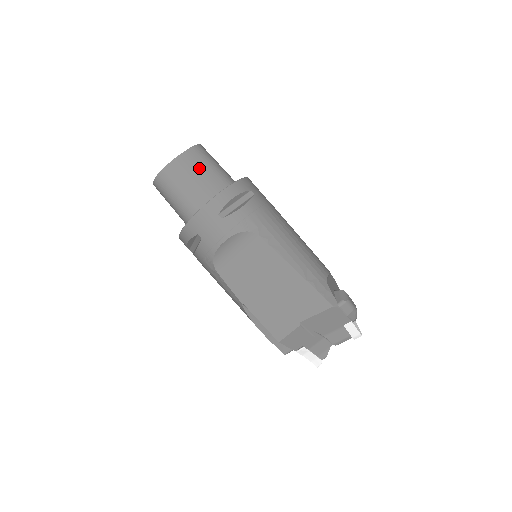
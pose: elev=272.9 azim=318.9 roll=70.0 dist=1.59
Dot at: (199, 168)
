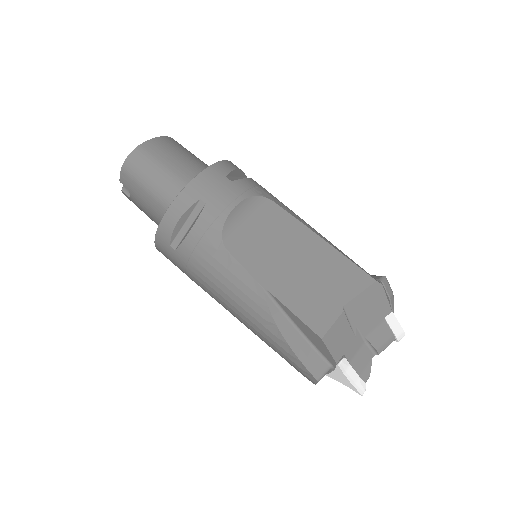
Dot at: (184, 151)
